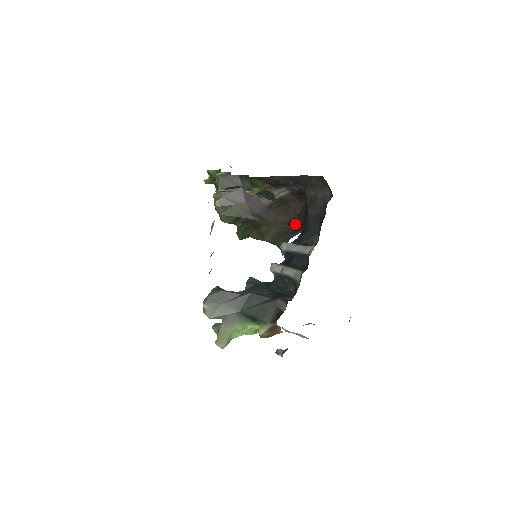
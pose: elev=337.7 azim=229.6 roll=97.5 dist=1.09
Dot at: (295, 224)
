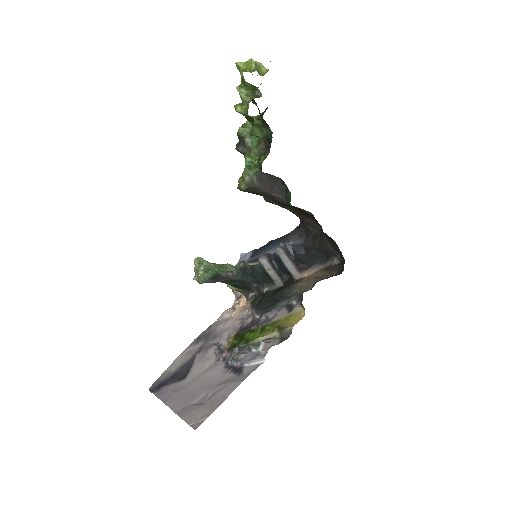
Dot at: occluded
